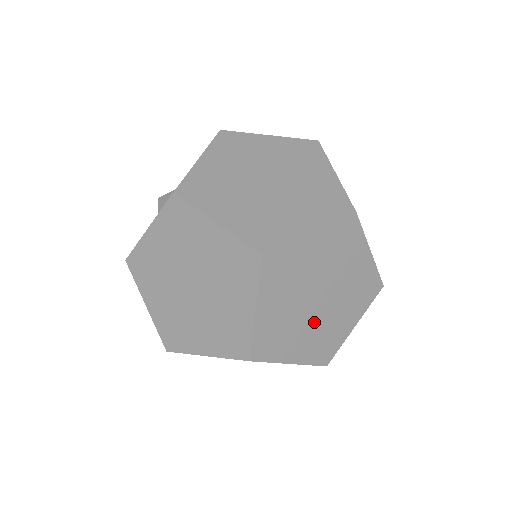
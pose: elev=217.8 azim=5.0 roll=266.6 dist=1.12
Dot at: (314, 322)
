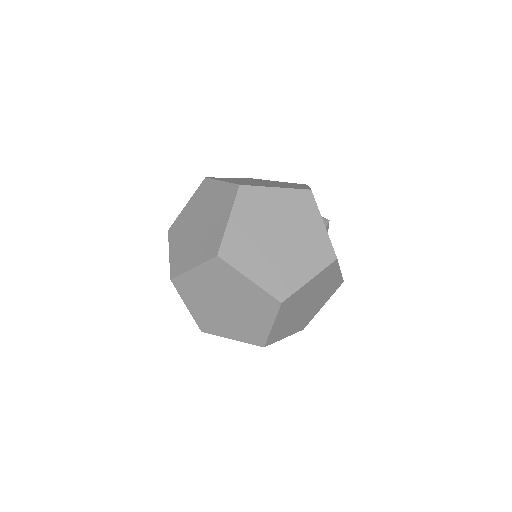
Dot at: (293, 249)
